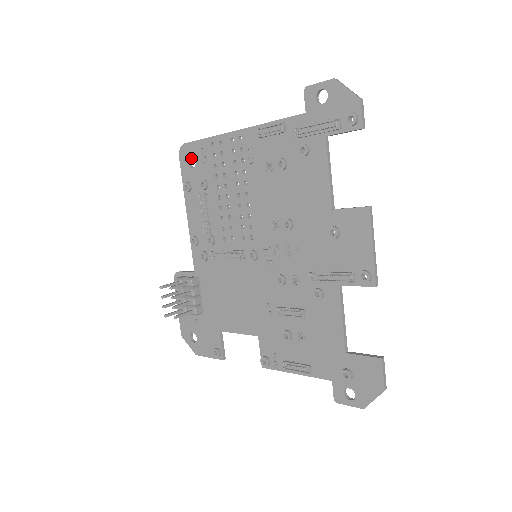
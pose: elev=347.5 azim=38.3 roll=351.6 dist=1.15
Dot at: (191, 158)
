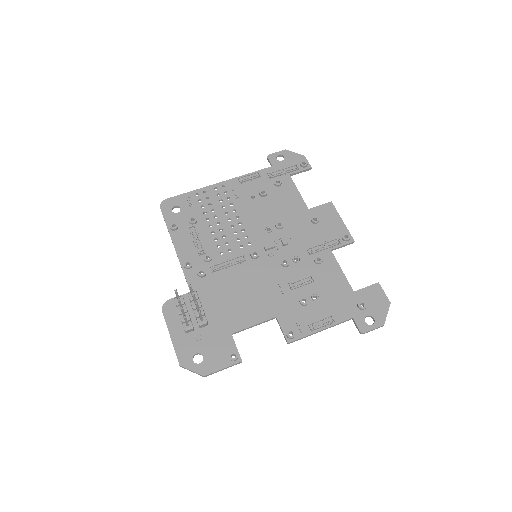
Dot at: occluded
